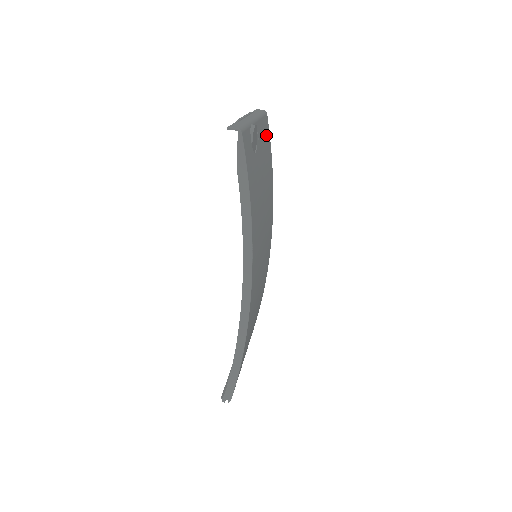
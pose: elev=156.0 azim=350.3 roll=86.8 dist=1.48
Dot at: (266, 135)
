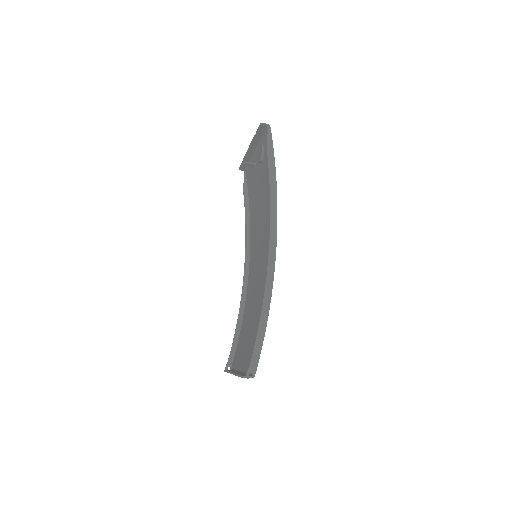
Dot at: occluded
